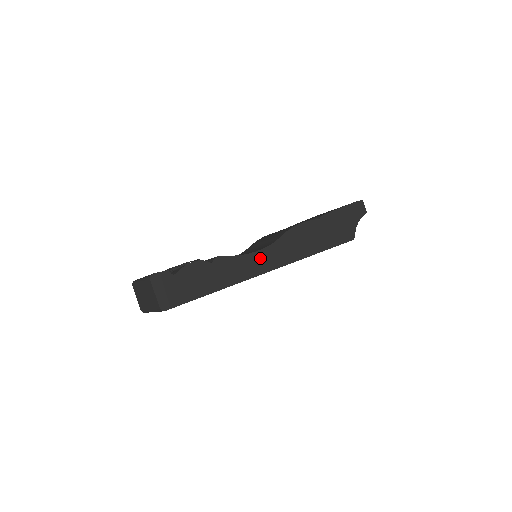
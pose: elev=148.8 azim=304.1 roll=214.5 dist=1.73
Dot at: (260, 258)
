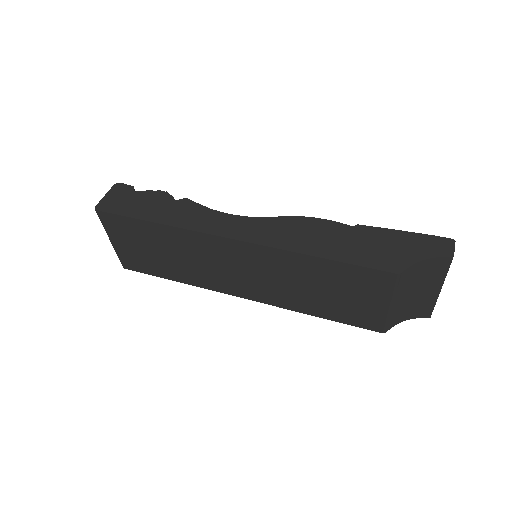
Dot at: (231, 222)
